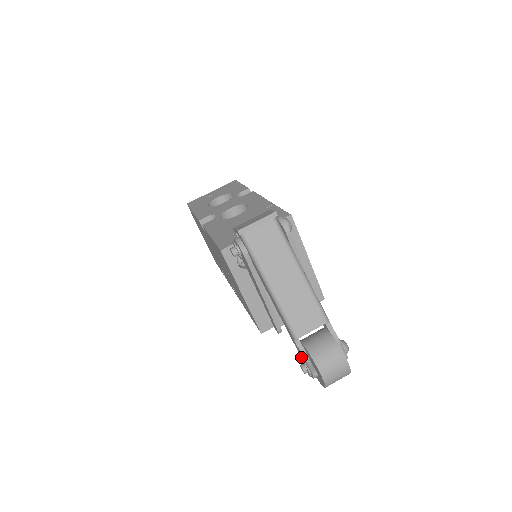
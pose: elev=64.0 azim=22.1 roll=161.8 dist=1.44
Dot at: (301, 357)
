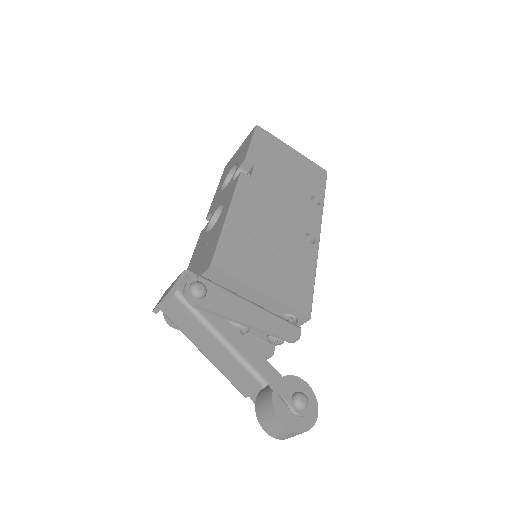
Dot at: occluded
